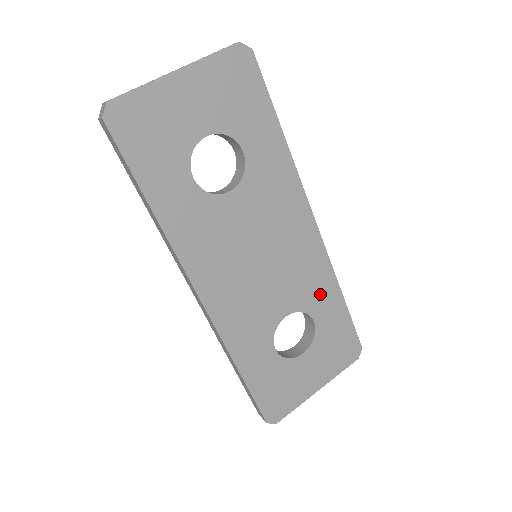
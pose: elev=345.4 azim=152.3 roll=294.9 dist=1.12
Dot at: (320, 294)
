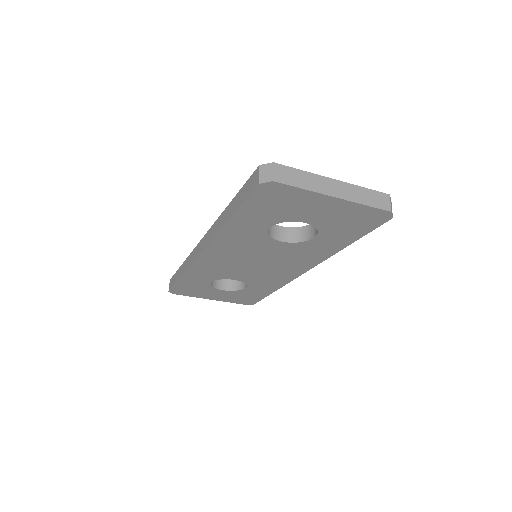
Dot at: (264, 285)
